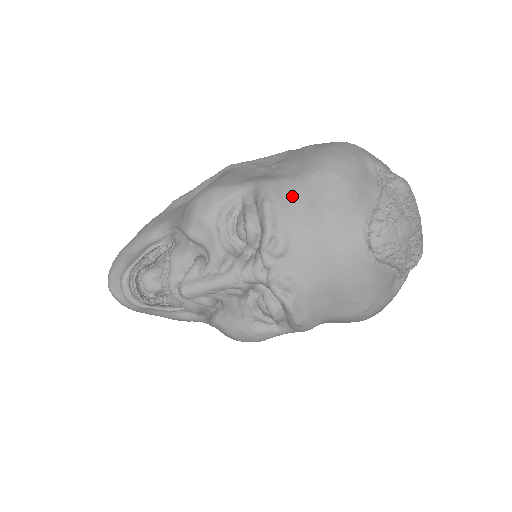
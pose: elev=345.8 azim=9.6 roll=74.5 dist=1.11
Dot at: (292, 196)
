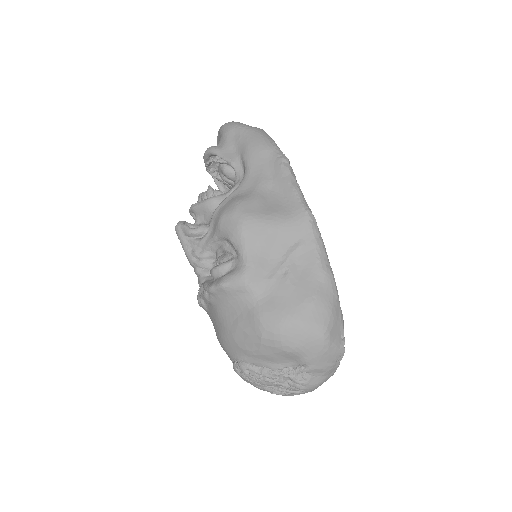
Dot at: (238, 303)
